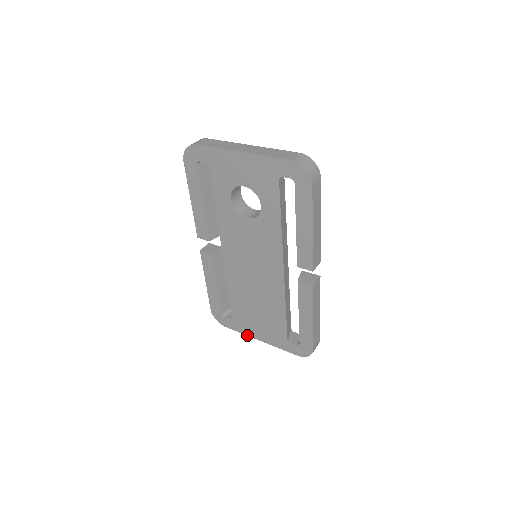
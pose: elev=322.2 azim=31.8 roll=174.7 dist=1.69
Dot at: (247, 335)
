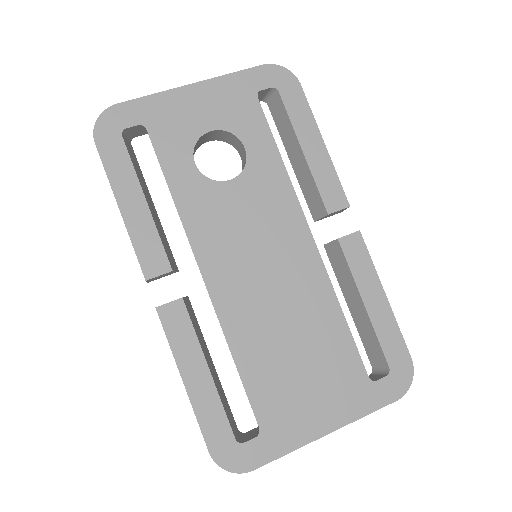
Dot at: (301, 446)
